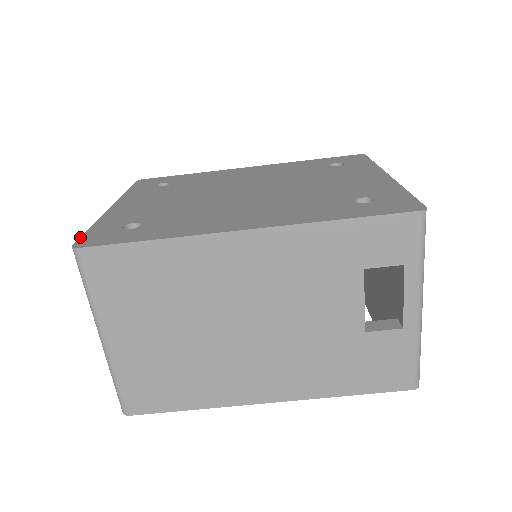
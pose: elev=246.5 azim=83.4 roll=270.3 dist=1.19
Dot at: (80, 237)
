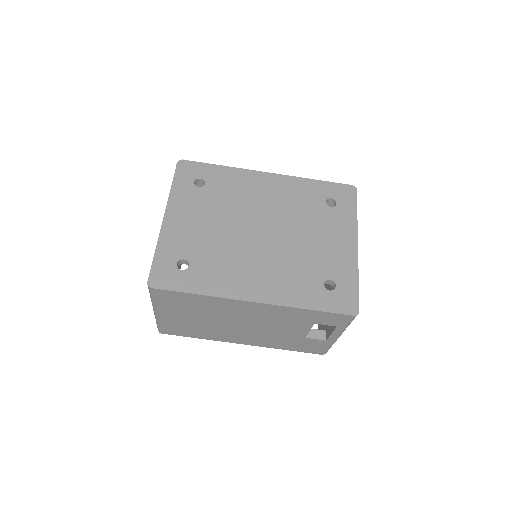
Dot at: (150, 270)
